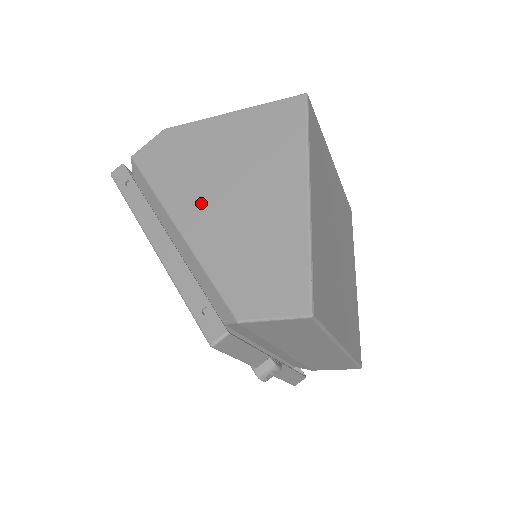
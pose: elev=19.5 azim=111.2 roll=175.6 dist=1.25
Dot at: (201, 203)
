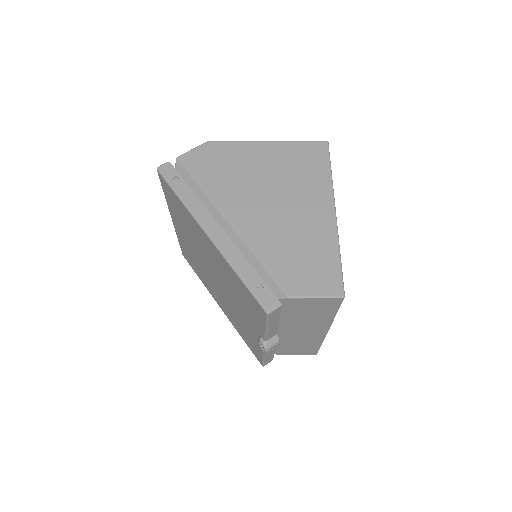
Dot at: (249, 206)
